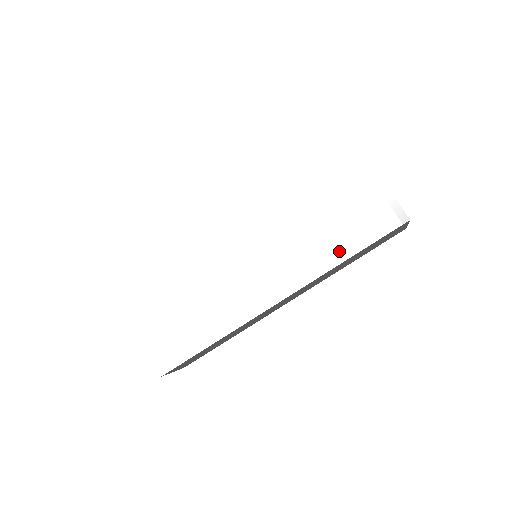
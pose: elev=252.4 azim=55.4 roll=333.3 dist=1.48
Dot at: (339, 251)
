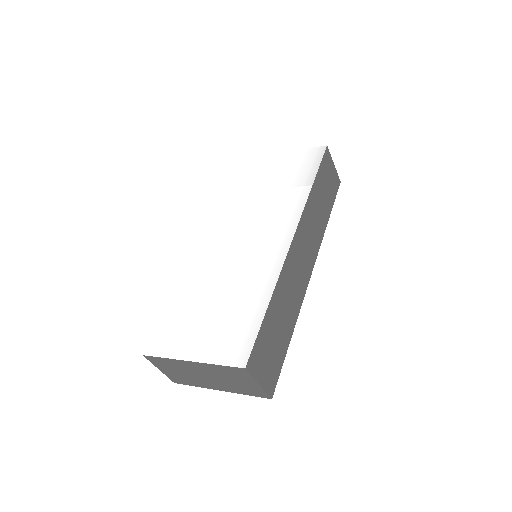
Dot at: (303, 186)
